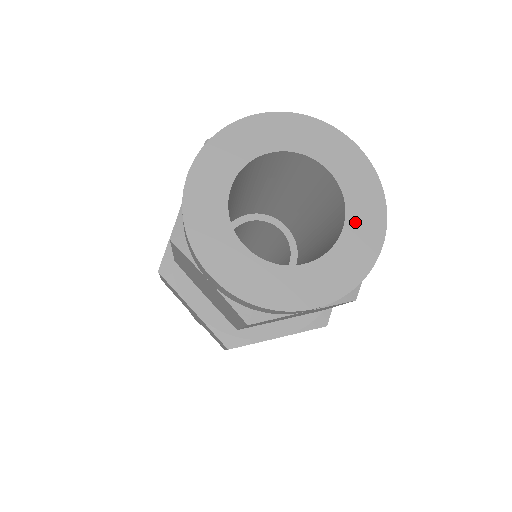
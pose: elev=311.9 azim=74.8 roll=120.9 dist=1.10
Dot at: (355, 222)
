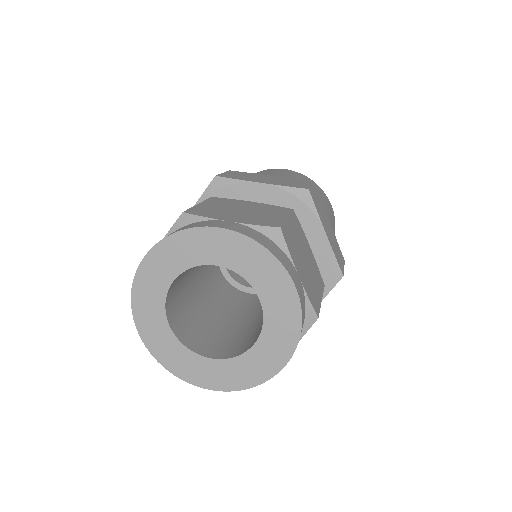
Dot at: (264, 346)
